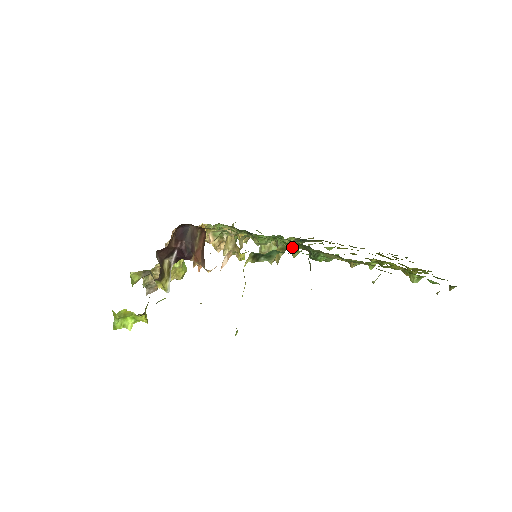
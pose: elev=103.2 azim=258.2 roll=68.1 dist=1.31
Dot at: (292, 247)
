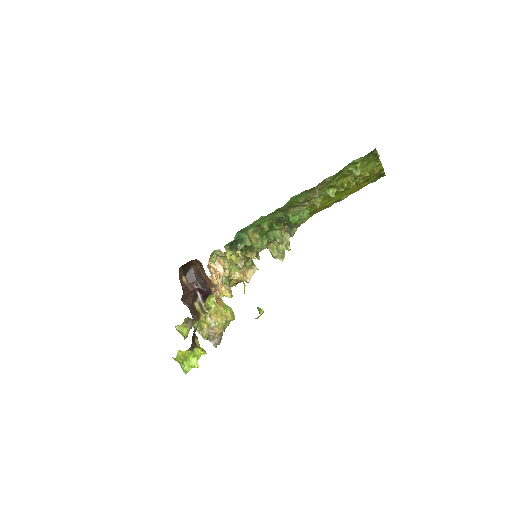
Dot at: (268, 227)
